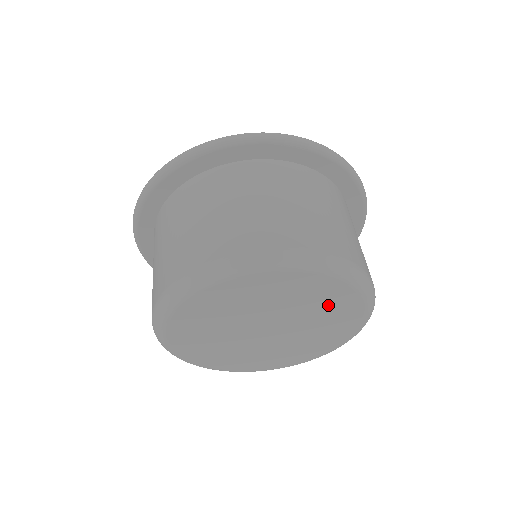
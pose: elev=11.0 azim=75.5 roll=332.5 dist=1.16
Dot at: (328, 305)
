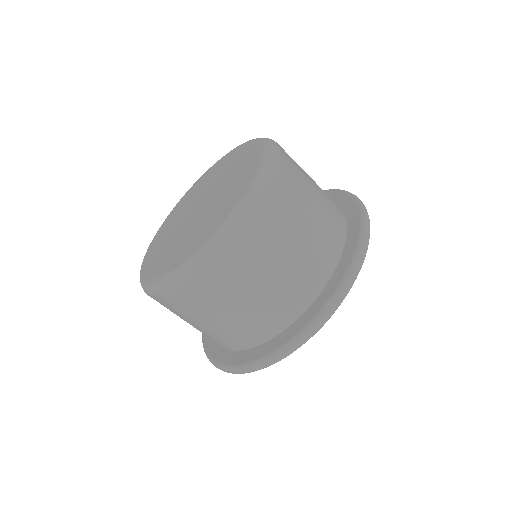
Dot at: (226, 166)
